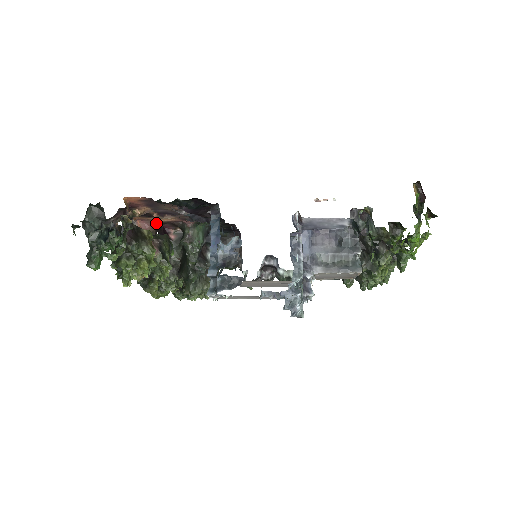
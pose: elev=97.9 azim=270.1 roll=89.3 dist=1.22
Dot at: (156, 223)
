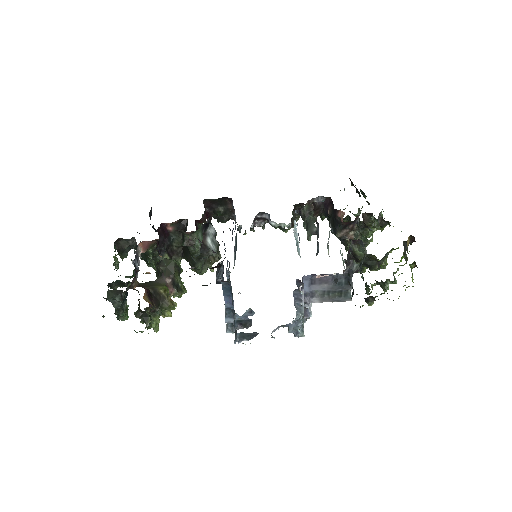
Dot at: (157, 239)
